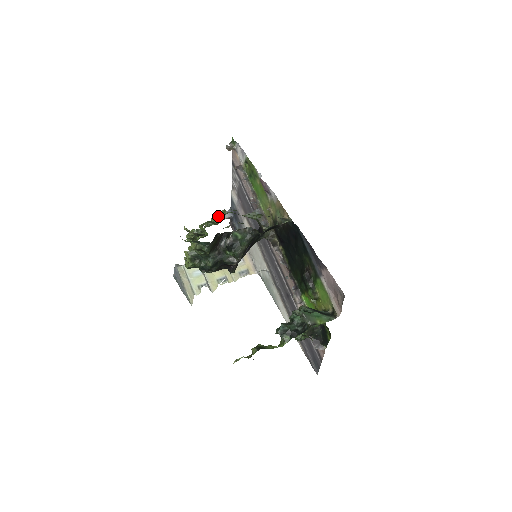
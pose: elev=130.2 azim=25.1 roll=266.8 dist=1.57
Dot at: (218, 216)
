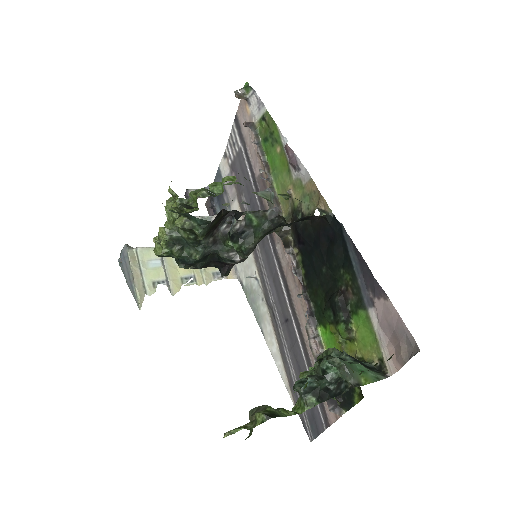
Dot at: (221, 184)
